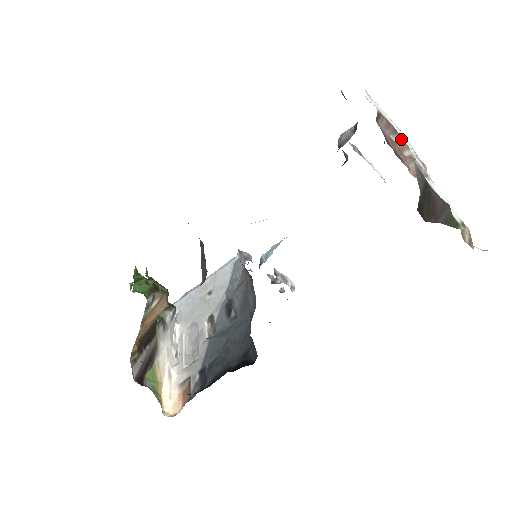
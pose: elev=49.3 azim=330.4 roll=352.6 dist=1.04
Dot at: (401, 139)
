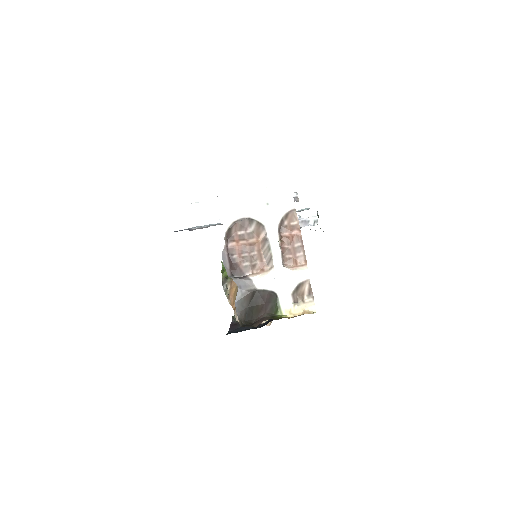
Dot at: (257, 224)
